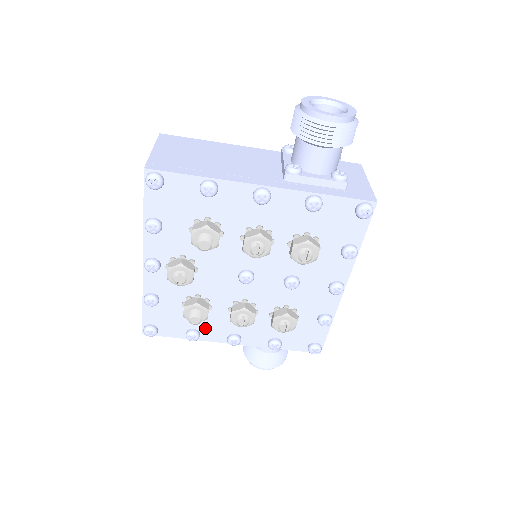
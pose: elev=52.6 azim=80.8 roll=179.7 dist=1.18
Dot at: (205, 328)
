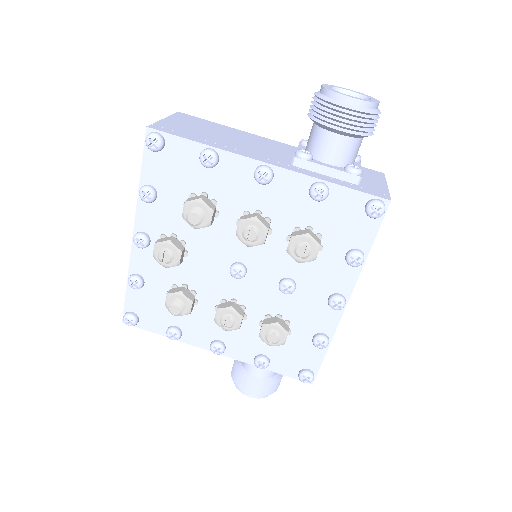
Dot at: (188, 327)
